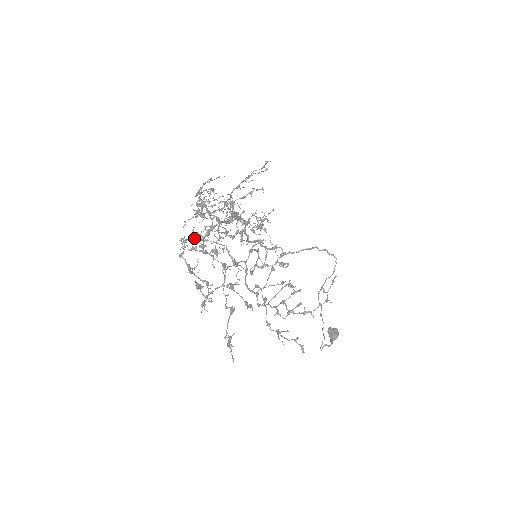
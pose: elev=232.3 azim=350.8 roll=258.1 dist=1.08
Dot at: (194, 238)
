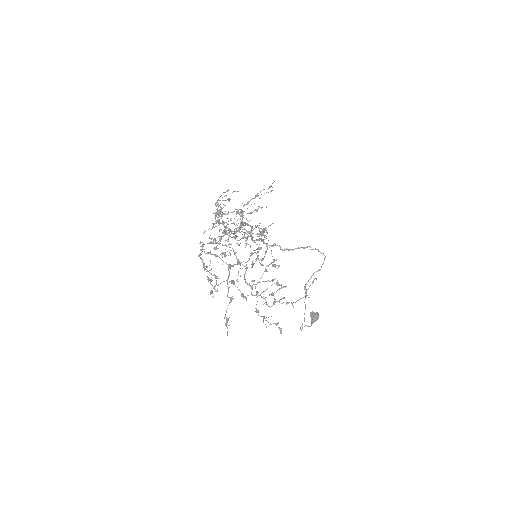
Dot at: (210, 243)
